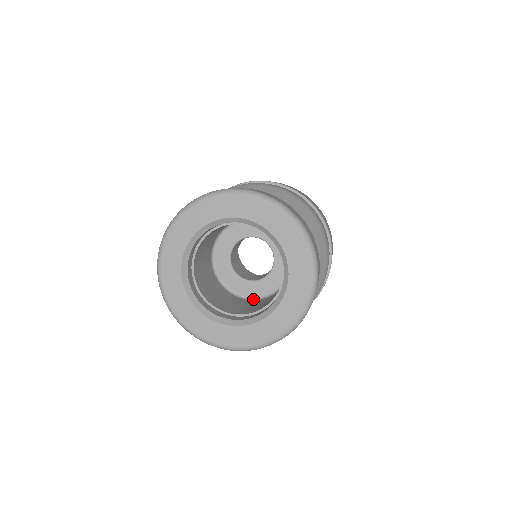
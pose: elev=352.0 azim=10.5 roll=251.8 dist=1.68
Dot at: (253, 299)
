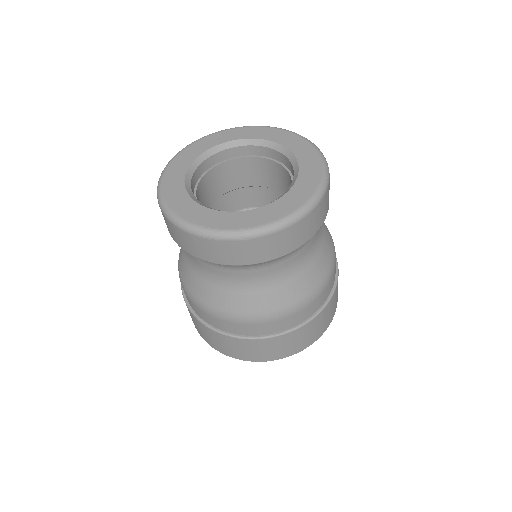
Dot at: occluded
